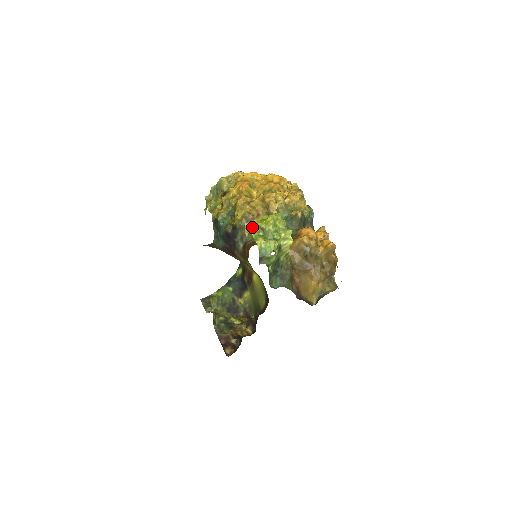
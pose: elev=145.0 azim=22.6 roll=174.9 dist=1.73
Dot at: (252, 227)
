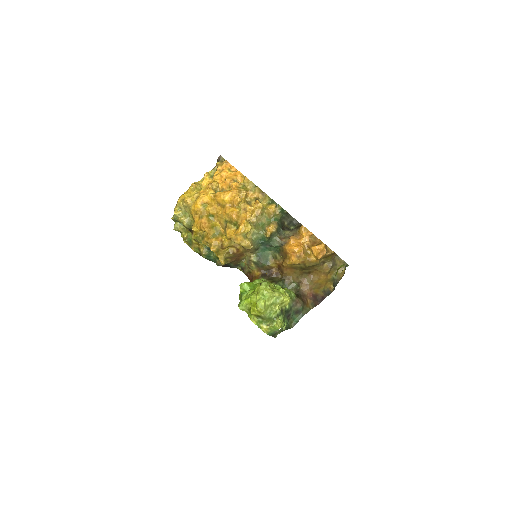
Dot at: (247, 310)
